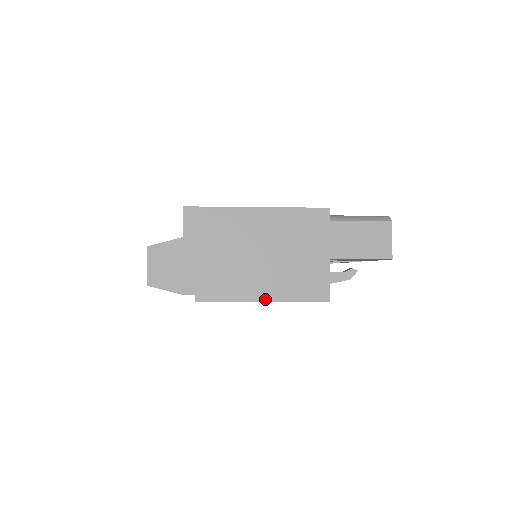
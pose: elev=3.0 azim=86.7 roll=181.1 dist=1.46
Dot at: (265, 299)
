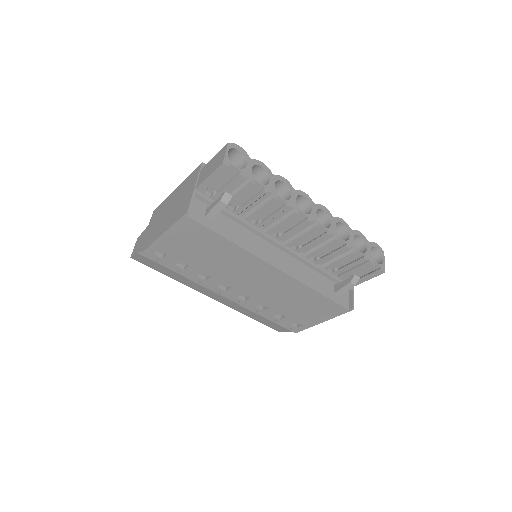
Dot at: (163, 232)
